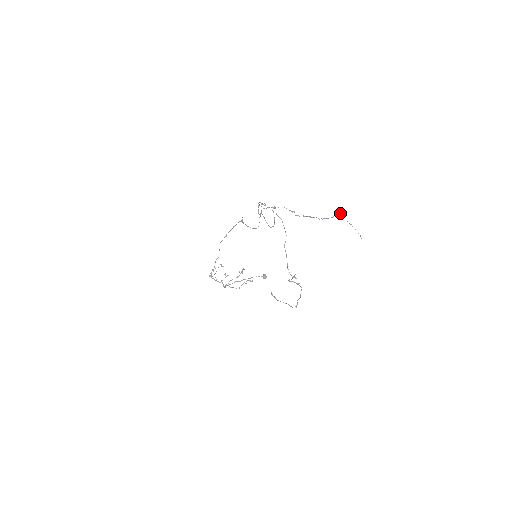
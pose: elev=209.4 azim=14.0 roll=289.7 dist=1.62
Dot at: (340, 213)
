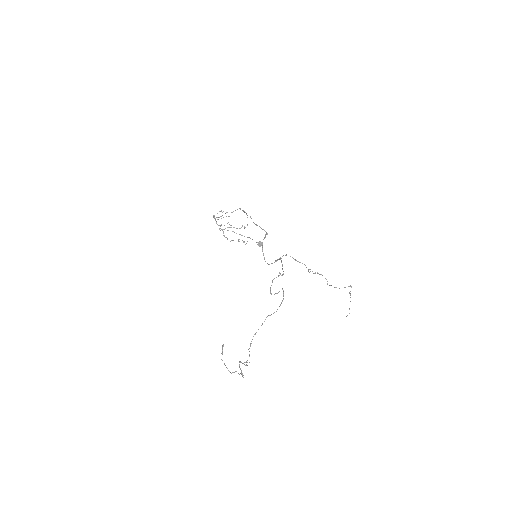
Dot at: (351, 286)
